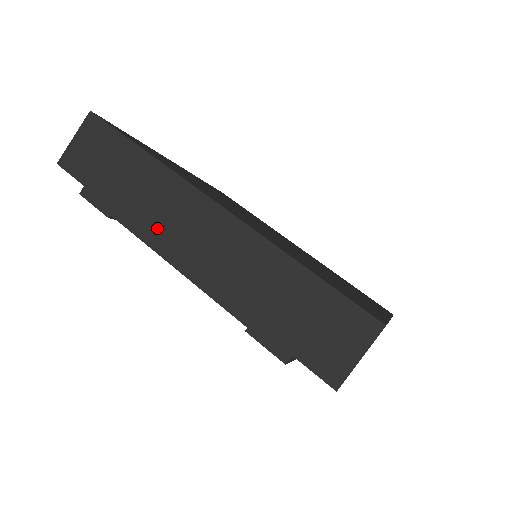
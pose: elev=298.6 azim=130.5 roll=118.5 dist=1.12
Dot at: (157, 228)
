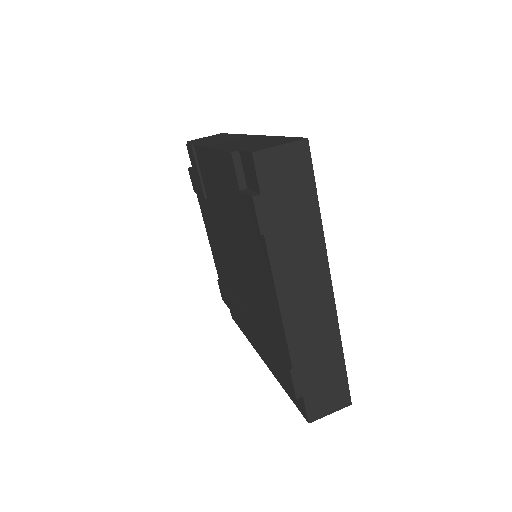
Dot at: (213, 142)
